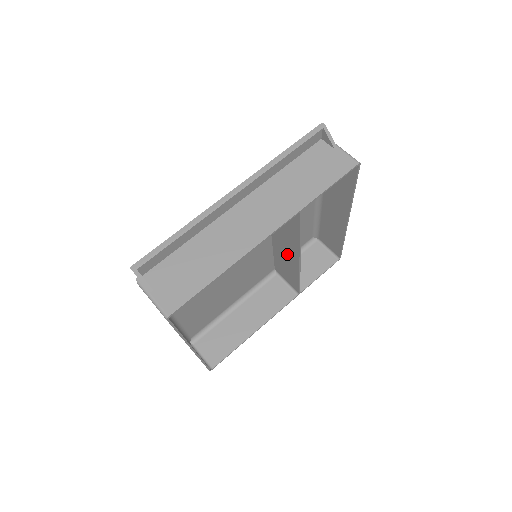
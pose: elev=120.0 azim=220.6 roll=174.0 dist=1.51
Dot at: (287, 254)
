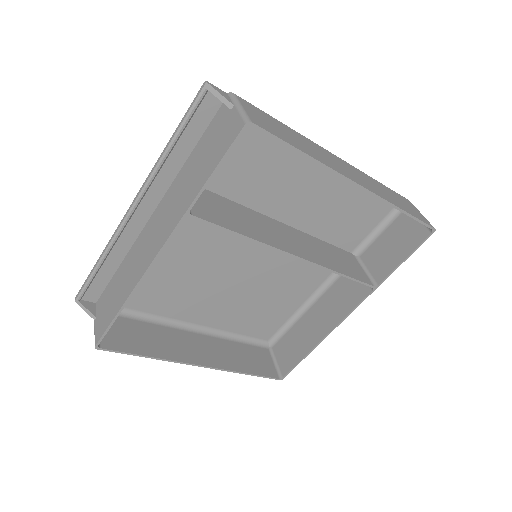
Dot at: (299, 247)
